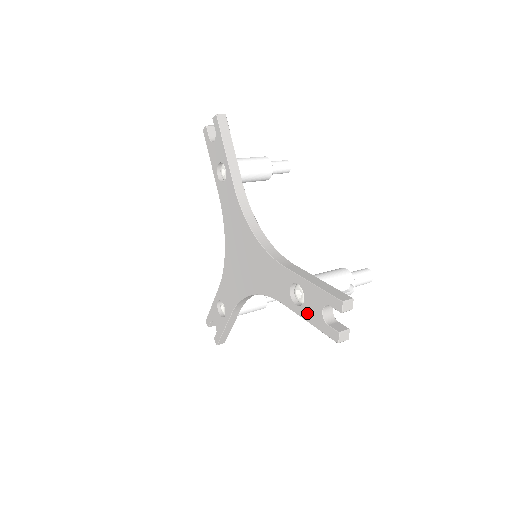
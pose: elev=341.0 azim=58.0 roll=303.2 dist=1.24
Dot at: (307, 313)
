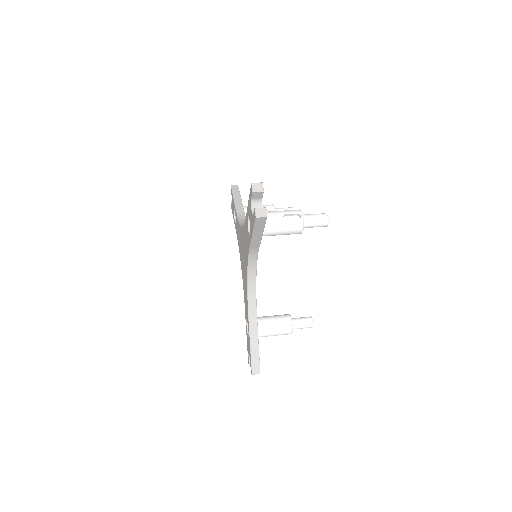
Dot at: (251, 228)
